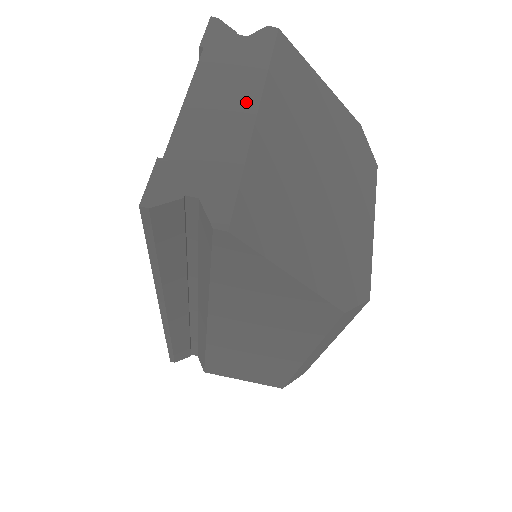
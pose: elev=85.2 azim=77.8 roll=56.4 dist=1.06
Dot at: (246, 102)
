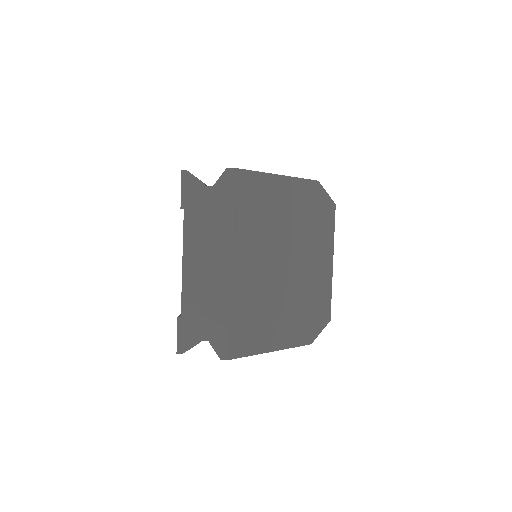
Dot at: (223, 256)
